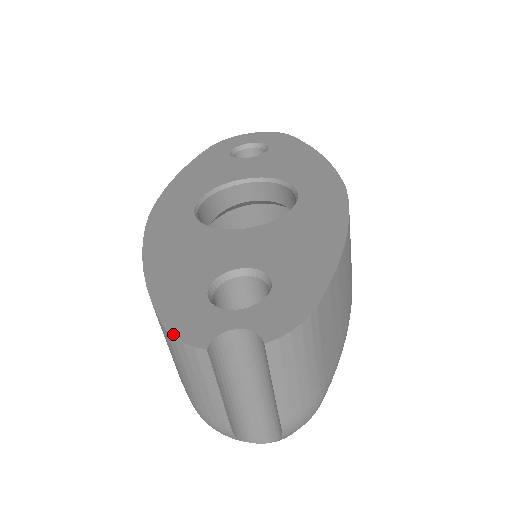
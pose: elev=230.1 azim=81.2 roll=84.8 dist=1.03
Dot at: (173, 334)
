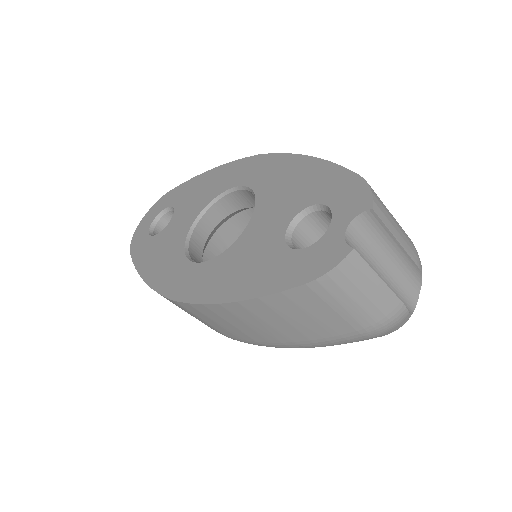
Dot at: (323, 274)
